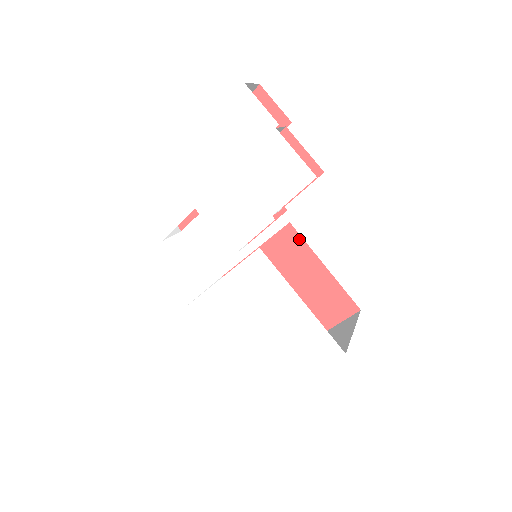
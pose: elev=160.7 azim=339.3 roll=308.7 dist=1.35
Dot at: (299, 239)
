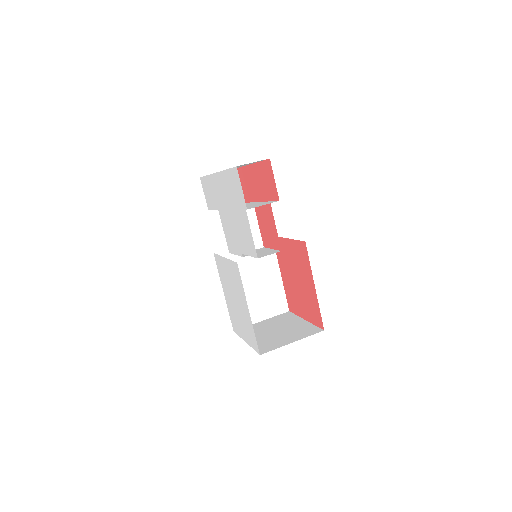
Dot at: (307, 257)
